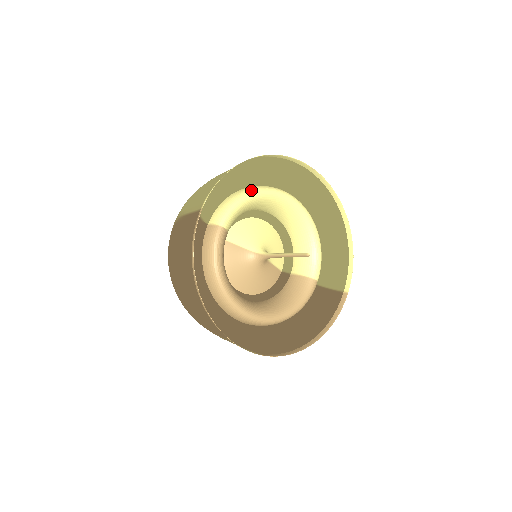
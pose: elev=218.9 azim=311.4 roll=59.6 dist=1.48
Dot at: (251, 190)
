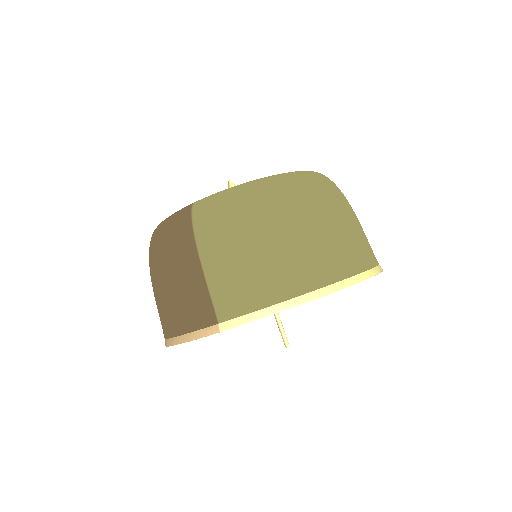
Dot at: occluded
